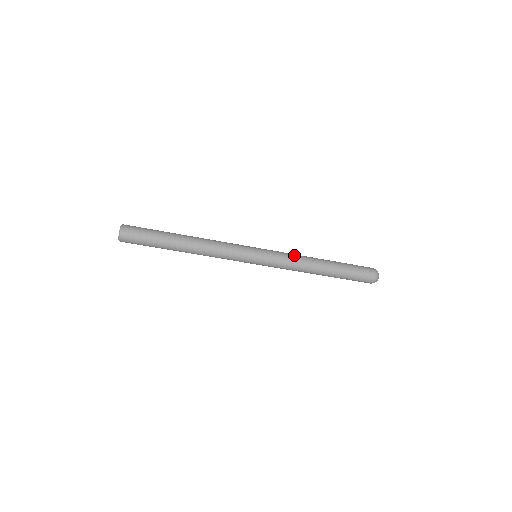
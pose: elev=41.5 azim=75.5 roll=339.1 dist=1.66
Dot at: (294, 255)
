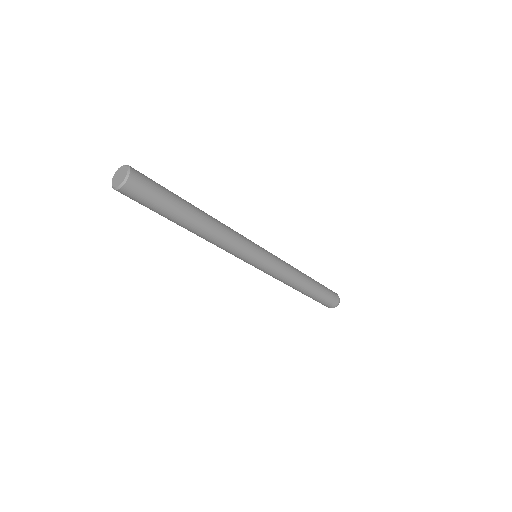
Dot at: (290, 267)
